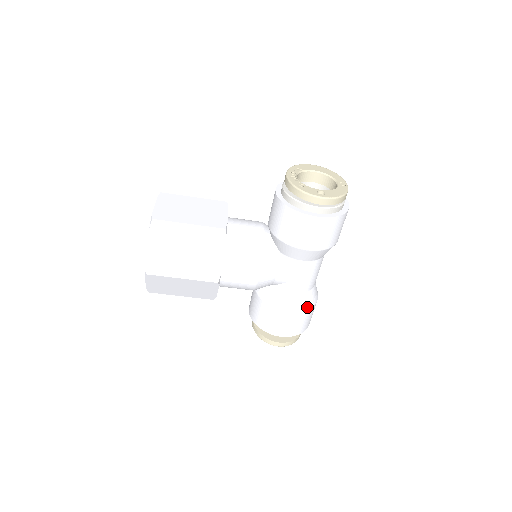
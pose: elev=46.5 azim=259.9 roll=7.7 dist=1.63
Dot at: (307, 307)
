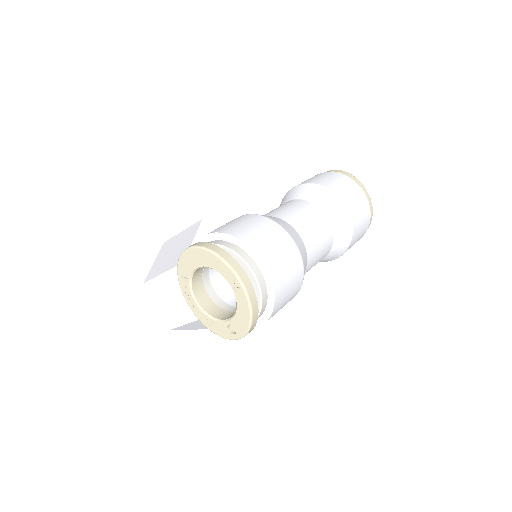
Dot at: (346, 247)
